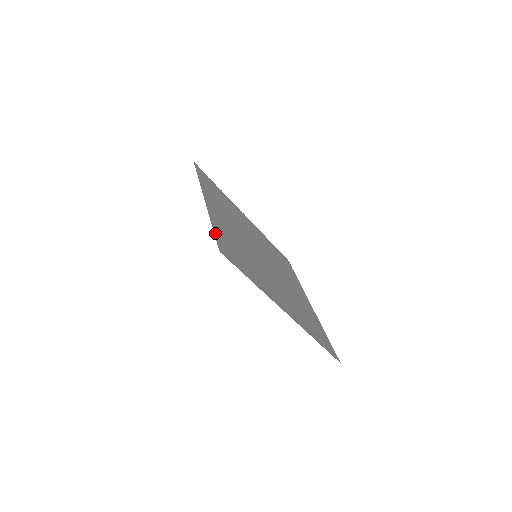
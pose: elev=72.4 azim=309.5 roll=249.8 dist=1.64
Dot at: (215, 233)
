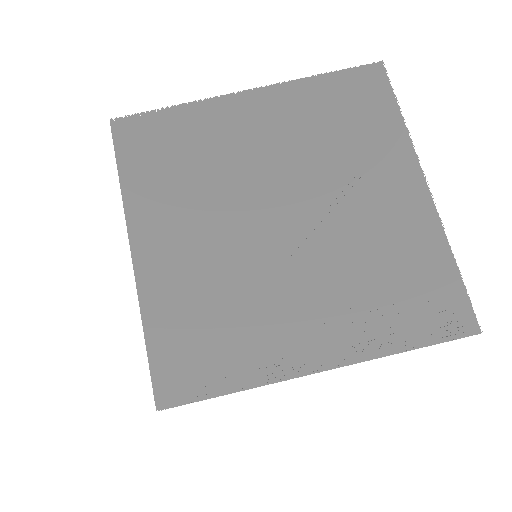
Dot at: (150, 356)
